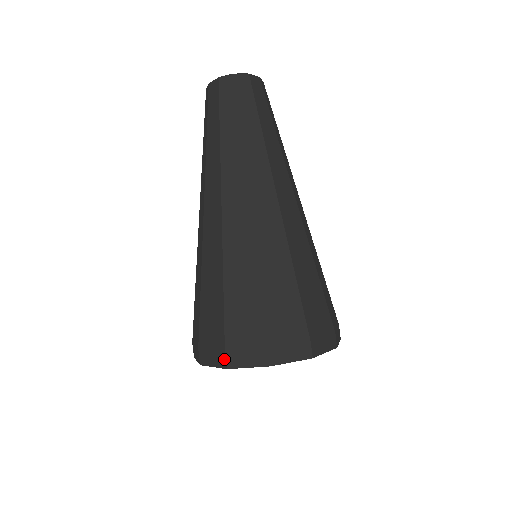
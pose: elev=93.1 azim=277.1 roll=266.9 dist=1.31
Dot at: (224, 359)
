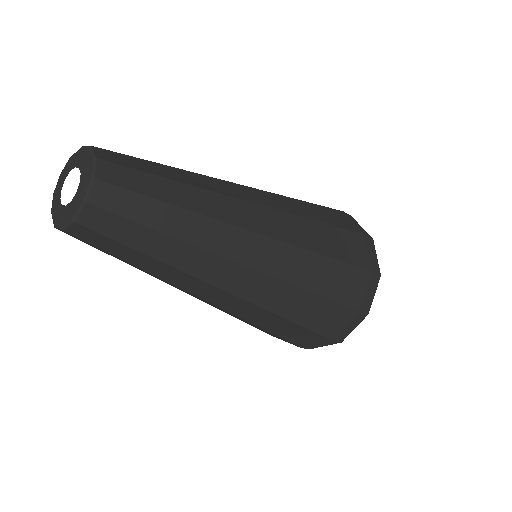
Dot at: (335, 342)
